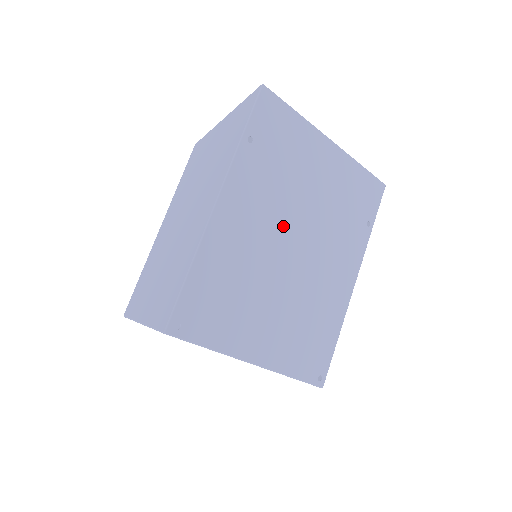
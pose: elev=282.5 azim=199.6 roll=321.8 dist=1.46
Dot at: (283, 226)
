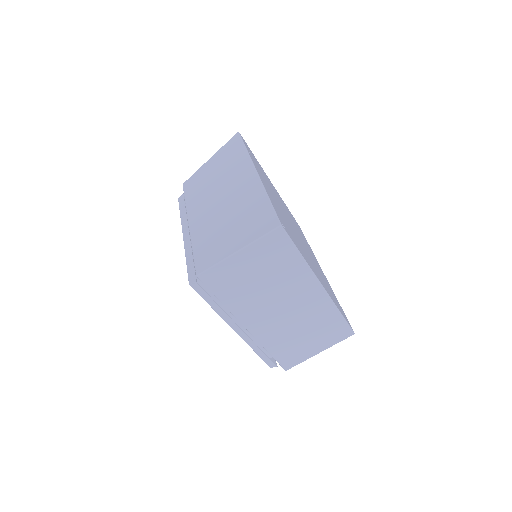
Dot at: (283, 210)
